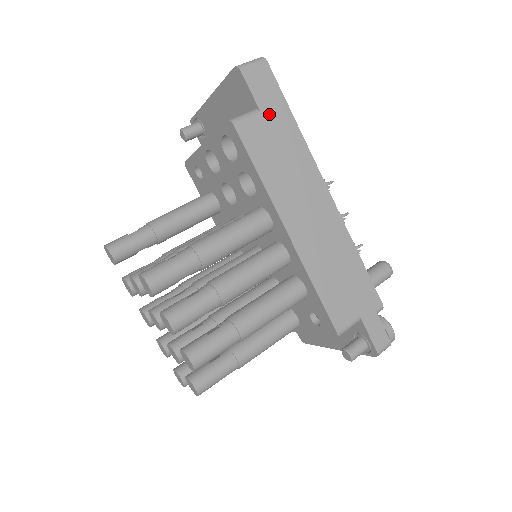
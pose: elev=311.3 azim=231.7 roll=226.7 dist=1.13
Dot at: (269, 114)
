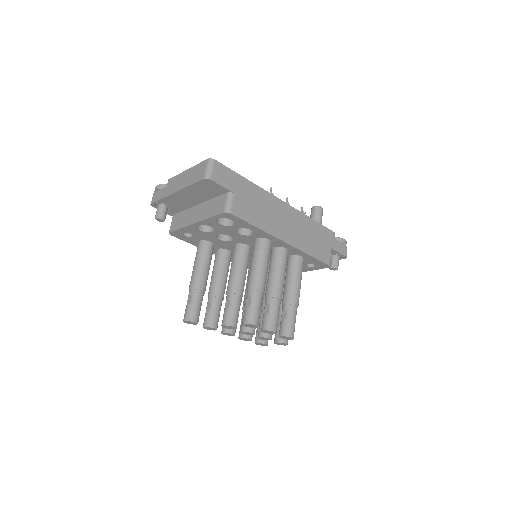
Dot at: (237, 189)
